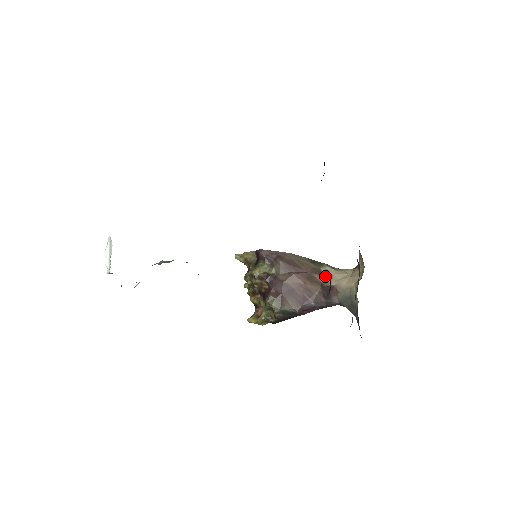
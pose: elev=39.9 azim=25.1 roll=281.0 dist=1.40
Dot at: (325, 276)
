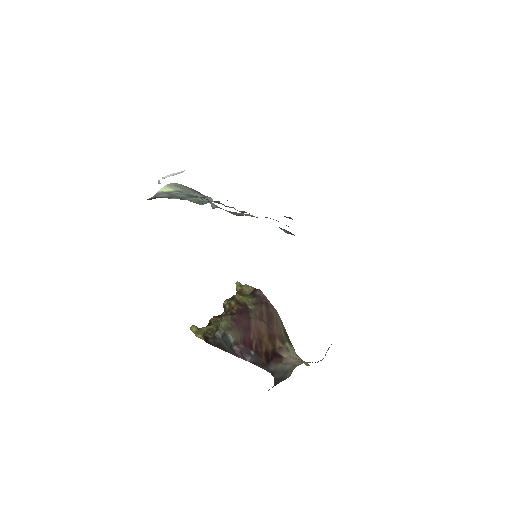
Dot at: (284, 347)
